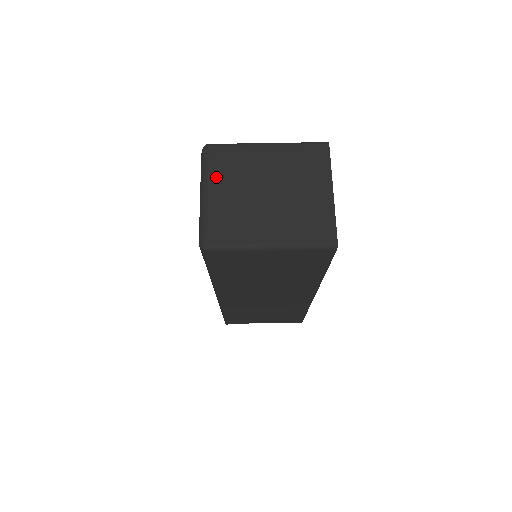
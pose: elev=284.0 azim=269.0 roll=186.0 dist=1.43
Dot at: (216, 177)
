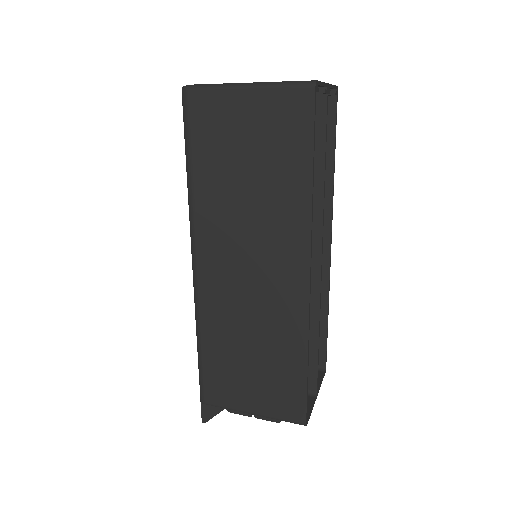
Dot at: occluded
